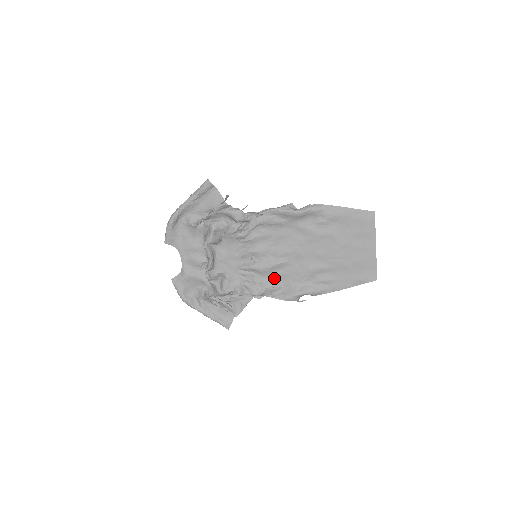
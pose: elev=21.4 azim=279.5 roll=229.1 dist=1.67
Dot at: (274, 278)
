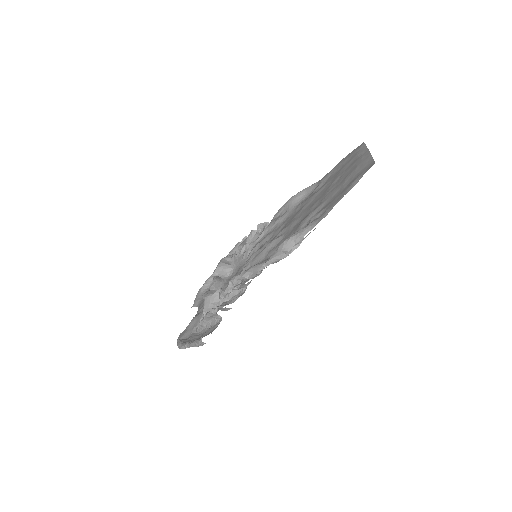
Dot at: (267, 258)
